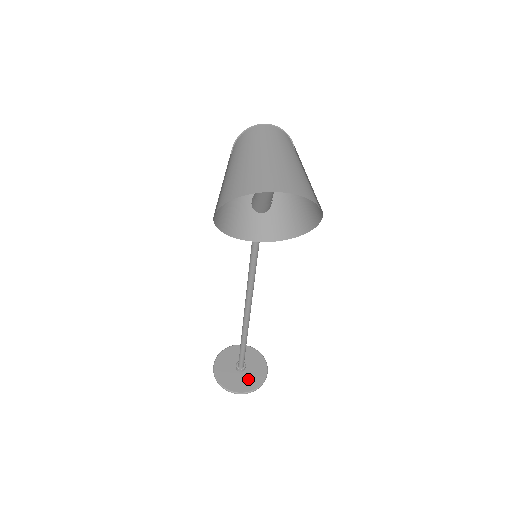
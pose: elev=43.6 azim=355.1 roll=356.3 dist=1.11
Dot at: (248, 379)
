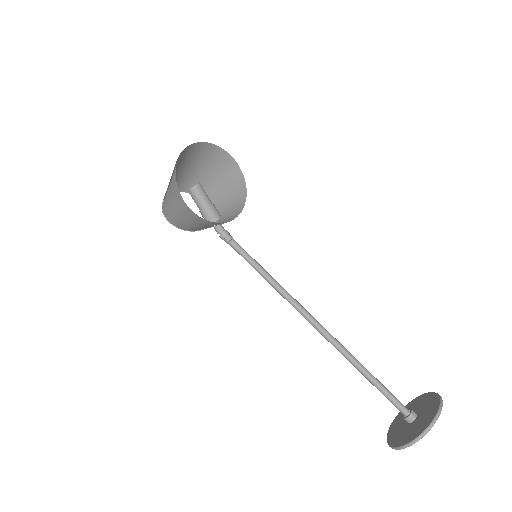
Dot at: (427, 409)
